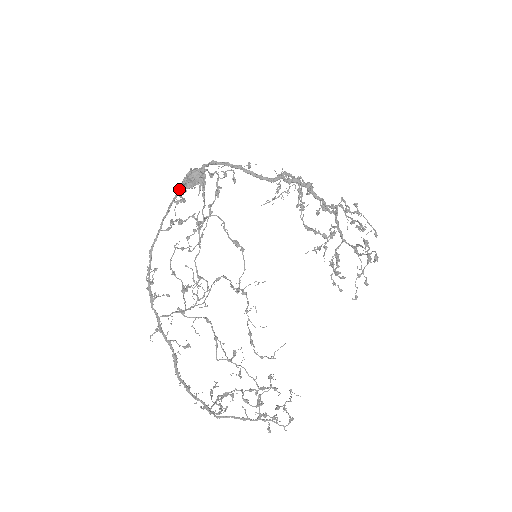
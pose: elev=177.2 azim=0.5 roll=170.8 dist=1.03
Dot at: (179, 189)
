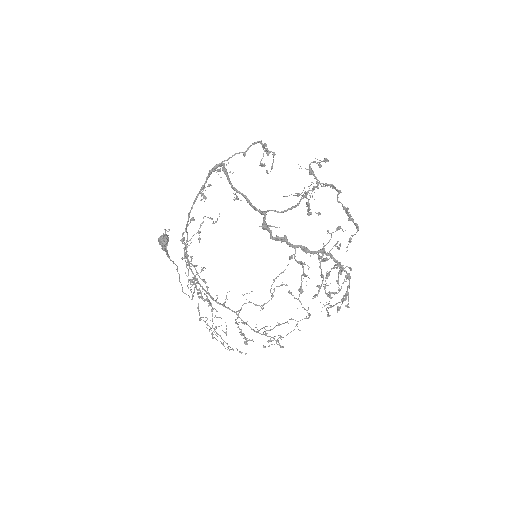
Dot at: (205, 181)
